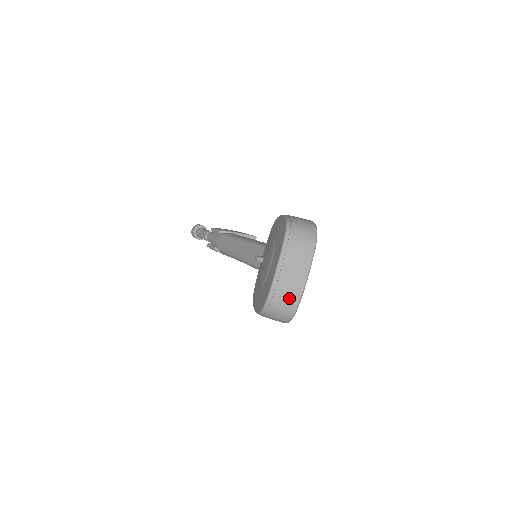
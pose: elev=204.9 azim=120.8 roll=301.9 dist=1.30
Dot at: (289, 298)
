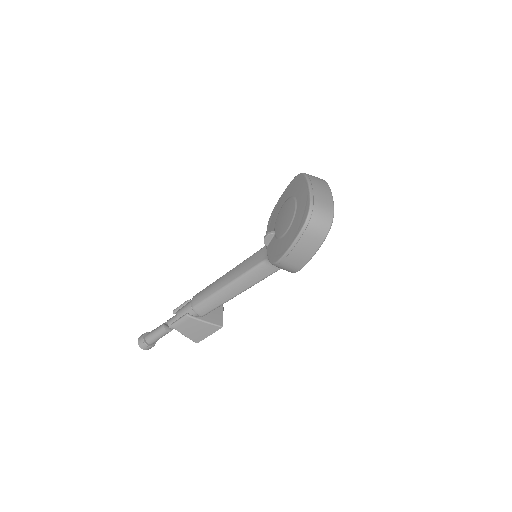
Dot at: (326, 203)
